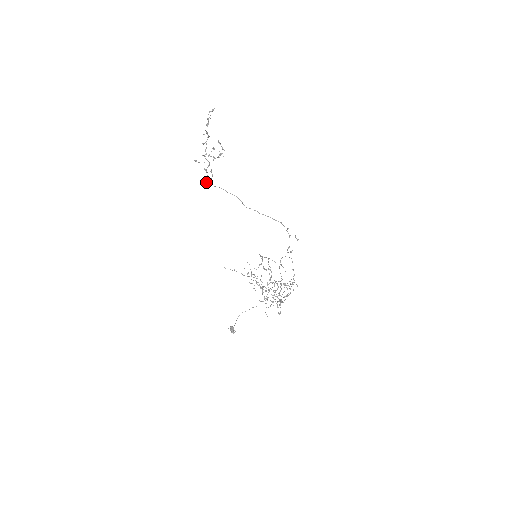
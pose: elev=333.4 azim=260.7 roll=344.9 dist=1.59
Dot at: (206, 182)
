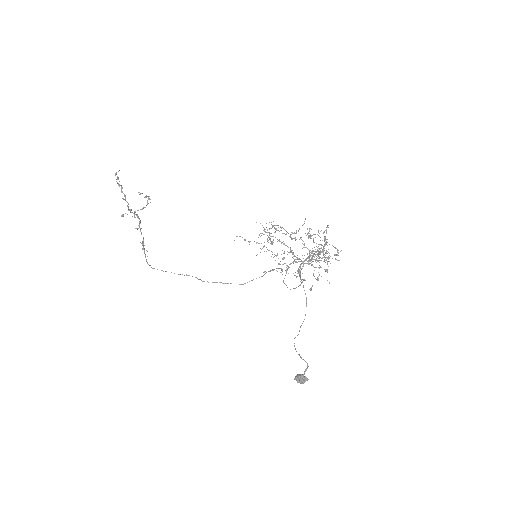
Dot at: (144, 251)
